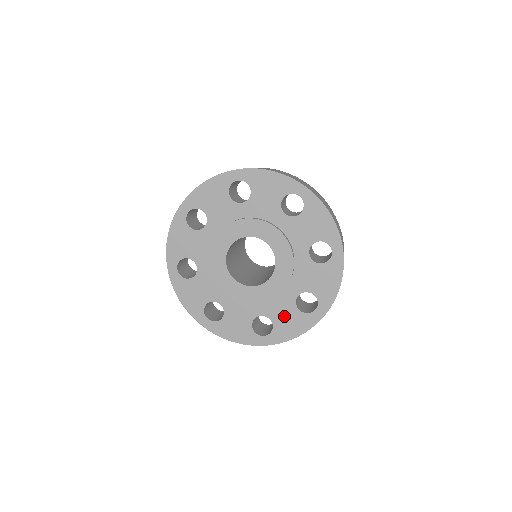
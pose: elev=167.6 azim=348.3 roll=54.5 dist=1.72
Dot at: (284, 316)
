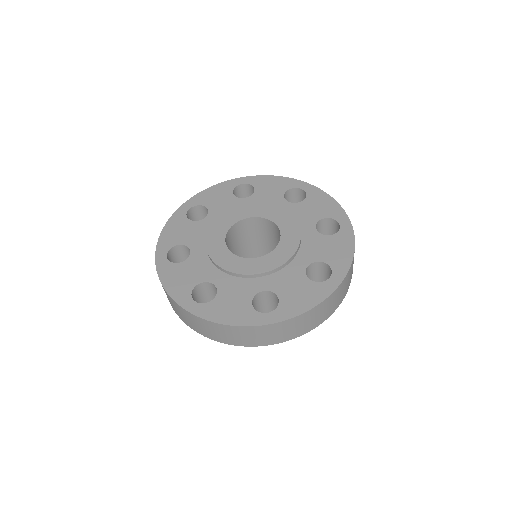
Dot at: (325, 249)
